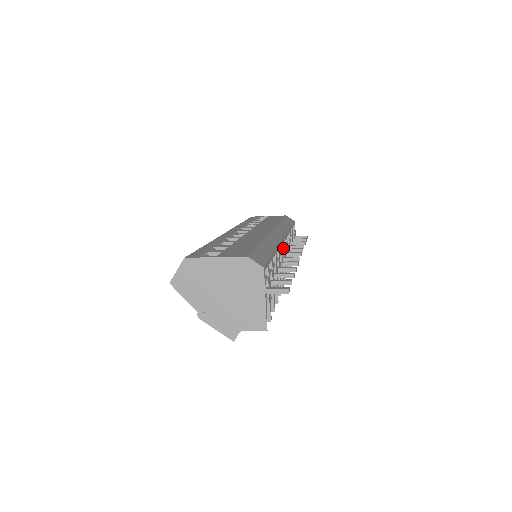
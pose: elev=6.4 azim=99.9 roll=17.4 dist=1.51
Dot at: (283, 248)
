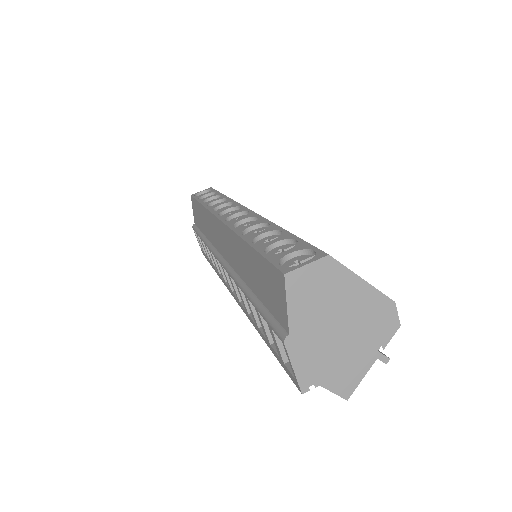
Dot at: occluded
